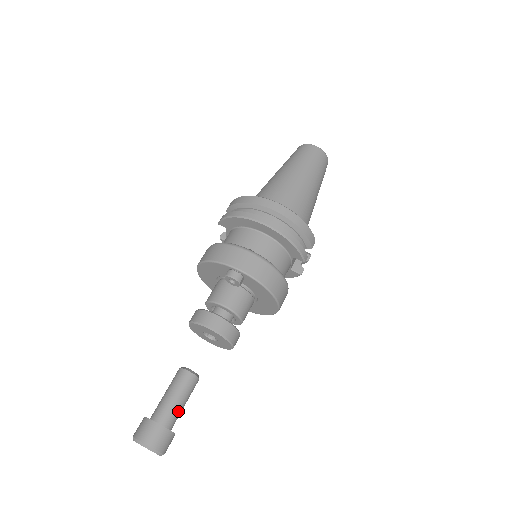
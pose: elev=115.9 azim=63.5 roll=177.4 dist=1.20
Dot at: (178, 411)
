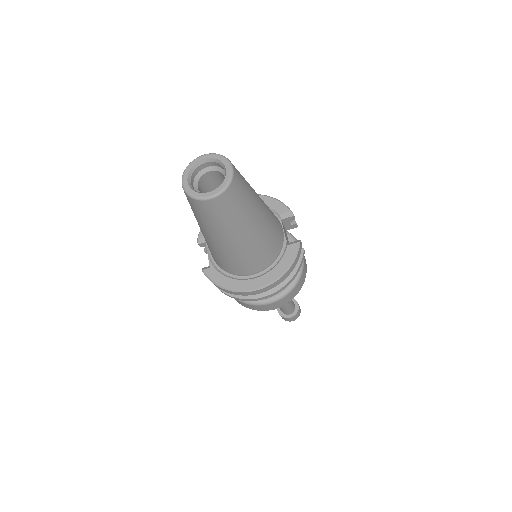
Dot at: (293, 306)
